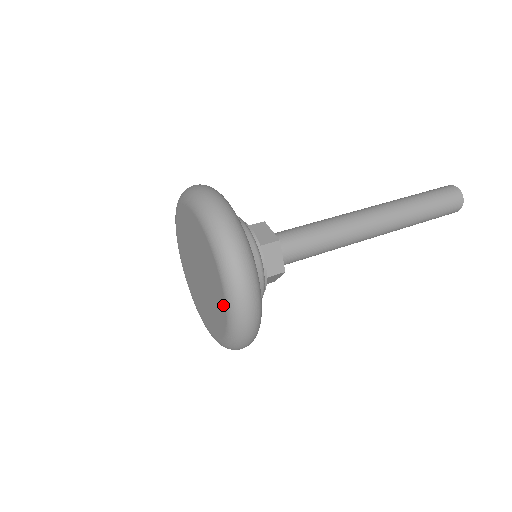
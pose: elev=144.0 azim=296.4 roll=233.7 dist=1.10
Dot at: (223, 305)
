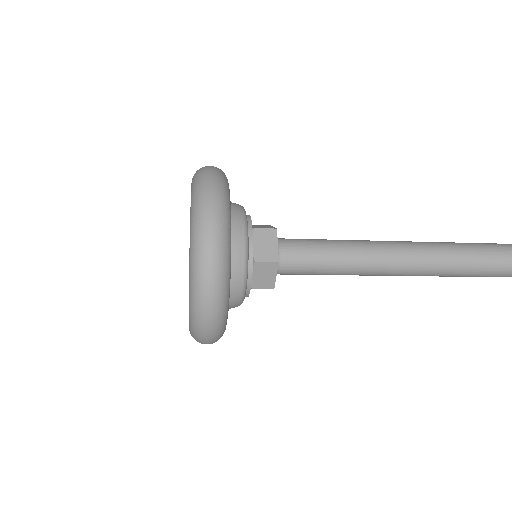
Dot at: occluded
